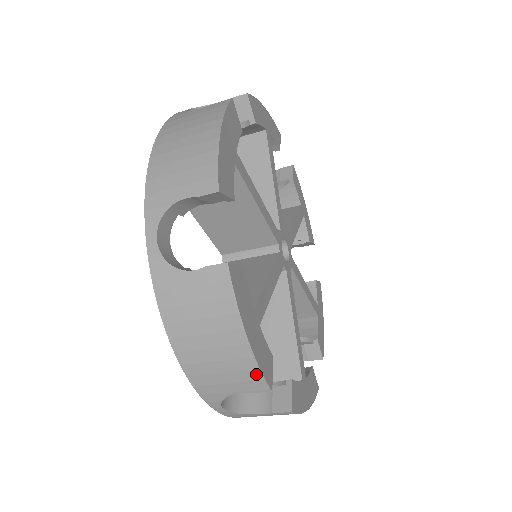
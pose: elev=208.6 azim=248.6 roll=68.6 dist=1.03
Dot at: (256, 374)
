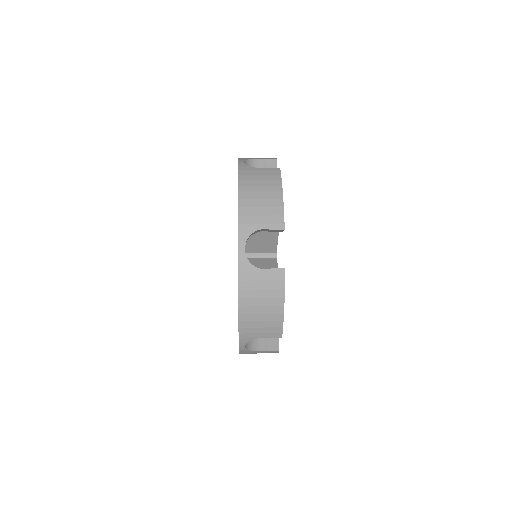
Dot at: occluded
